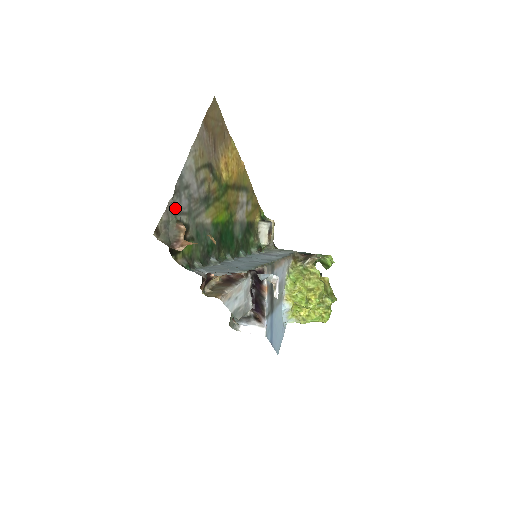
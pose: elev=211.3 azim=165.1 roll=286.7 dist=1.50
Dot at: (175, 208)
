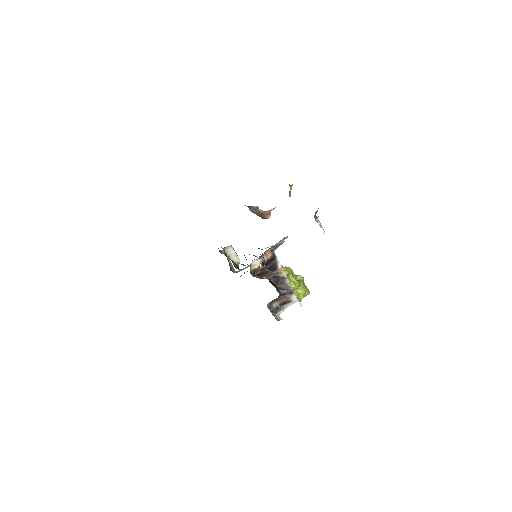
Dot at: occluded
